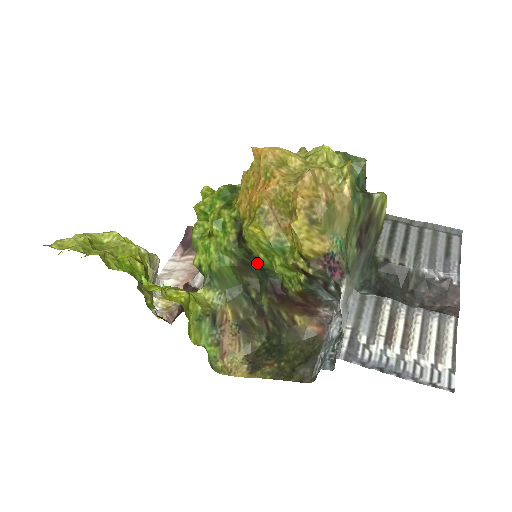
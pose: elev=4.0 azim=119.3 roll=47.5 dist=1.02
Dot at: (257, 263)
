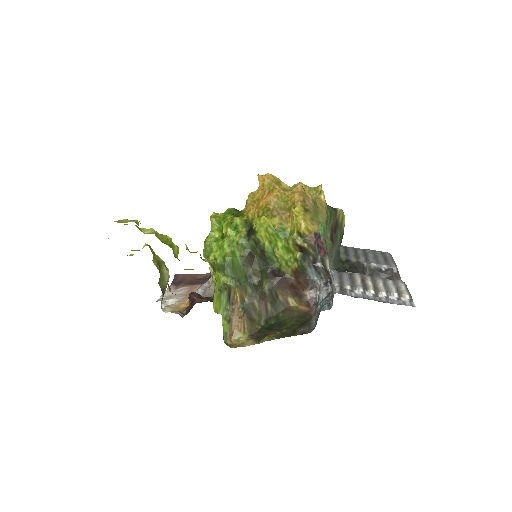
Dot at: (261, 253)
